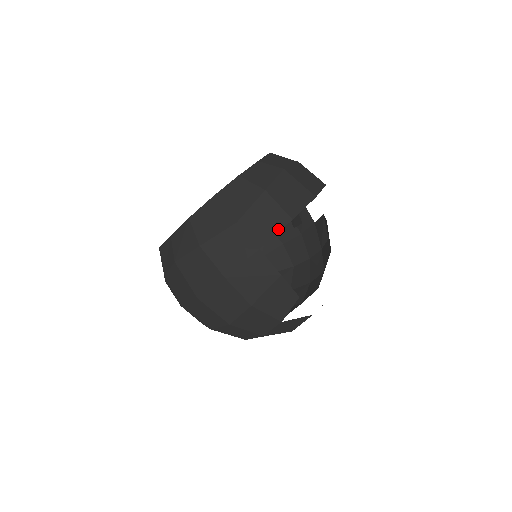
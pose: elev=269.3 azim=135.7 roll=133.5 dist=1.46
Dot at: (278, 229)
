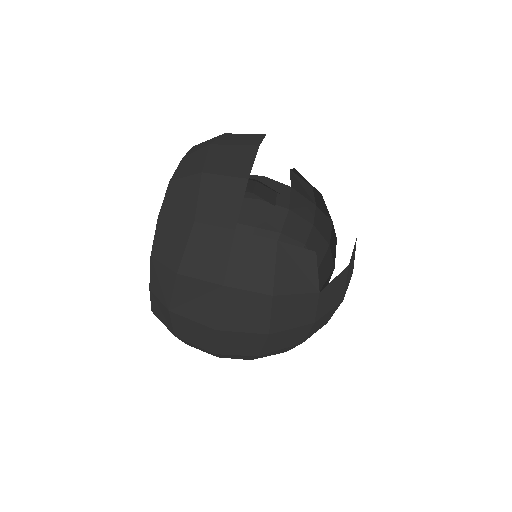
Dot at: (240, 198)
